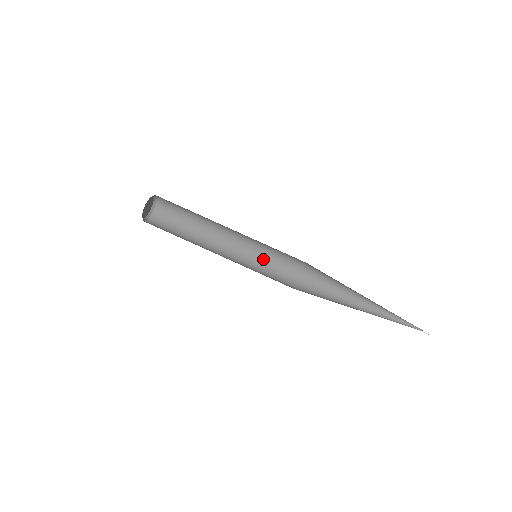
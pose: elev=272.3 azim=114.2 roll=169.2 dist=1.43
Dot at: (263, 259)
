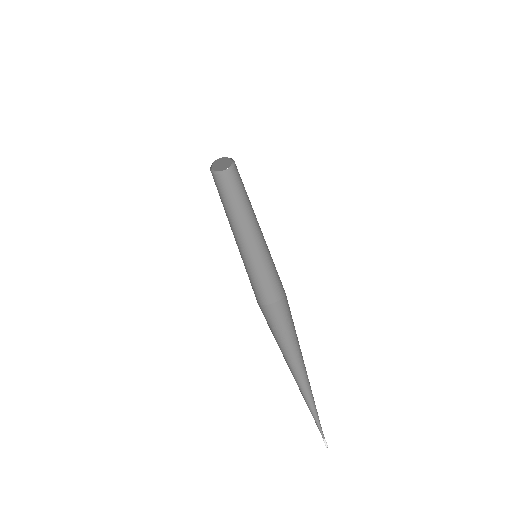
Dot at: (247, 269)
